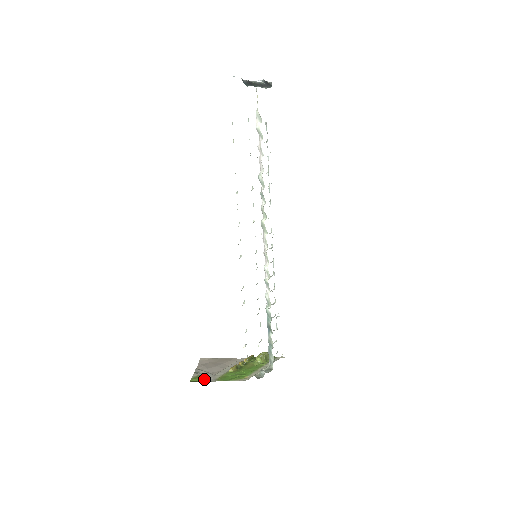
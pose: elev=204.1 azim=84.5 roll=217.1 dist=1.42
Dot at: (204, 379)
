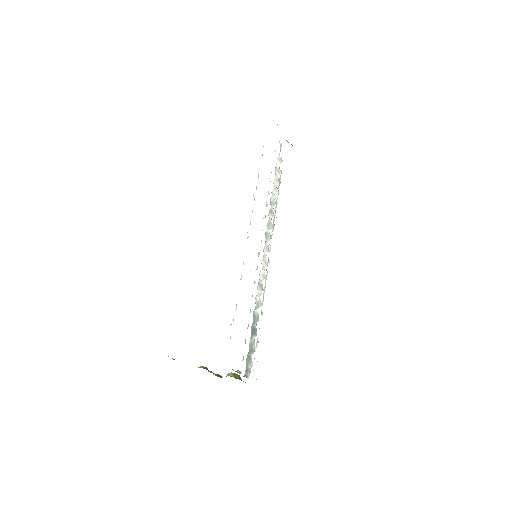
Dot at: occluded
